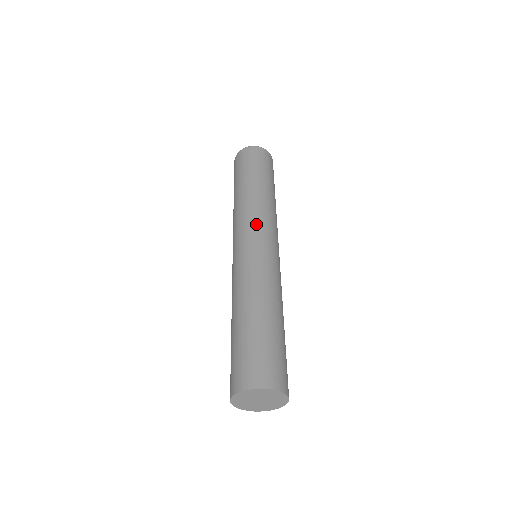
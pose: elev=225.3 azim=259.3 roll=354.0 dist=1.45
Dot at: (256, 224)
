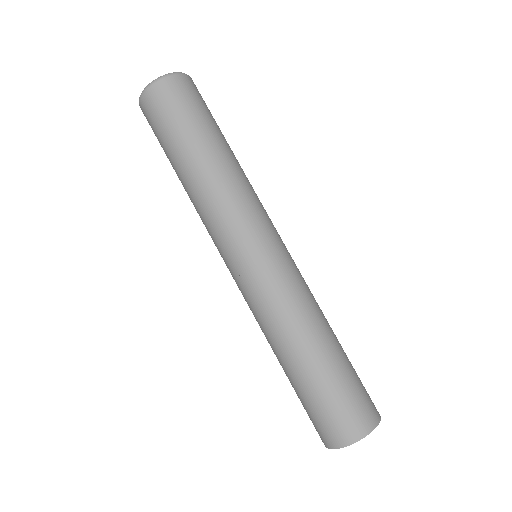
Dot at: (223, 238)
